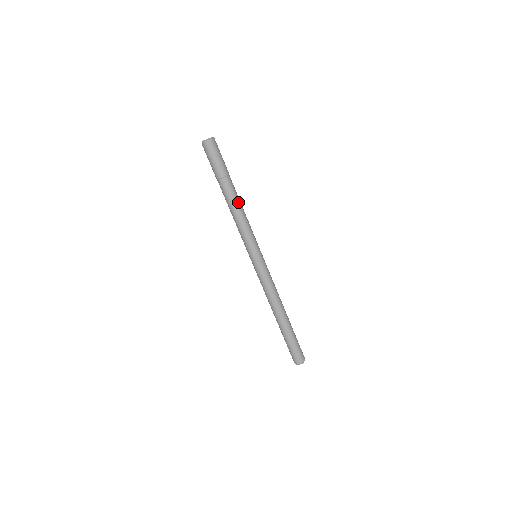
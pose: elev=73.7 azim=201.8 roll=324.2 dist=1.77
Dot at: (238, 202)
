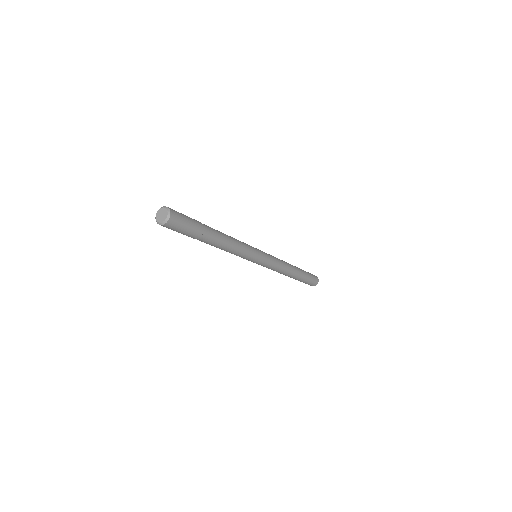
Dot at: (217, 247)
